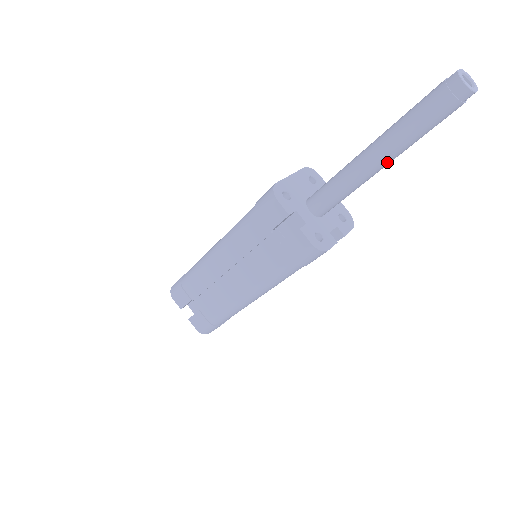
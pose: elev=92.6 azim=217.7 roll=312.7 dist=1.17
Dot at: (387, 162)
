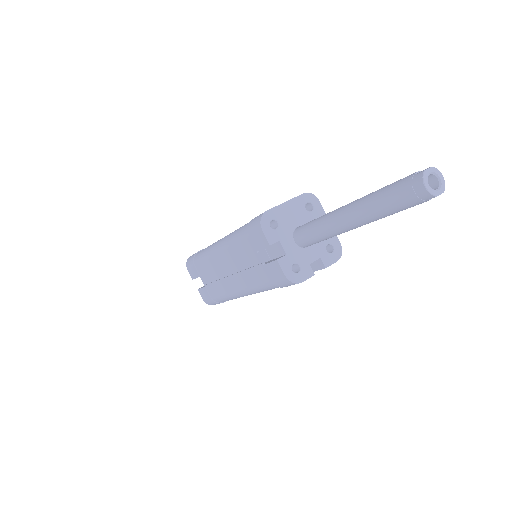
Dot at: (359, 226)
